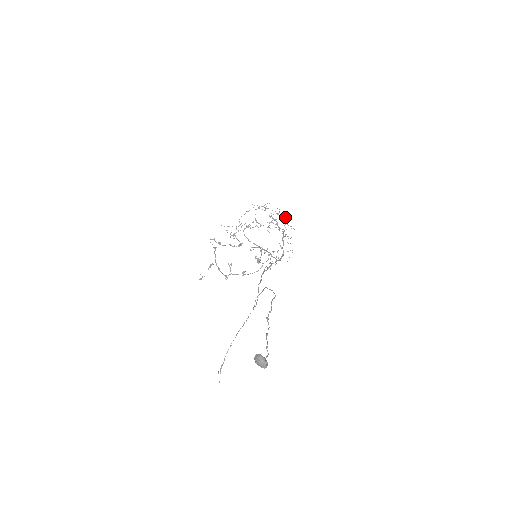
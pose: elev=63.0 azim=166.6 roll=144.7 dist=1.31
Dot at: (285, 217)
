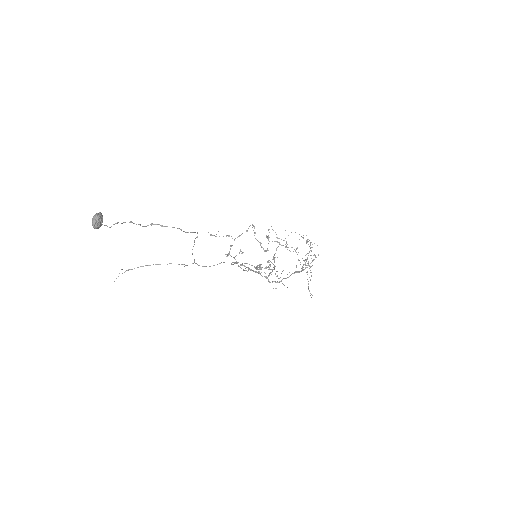
Dot at: (312, 261)
